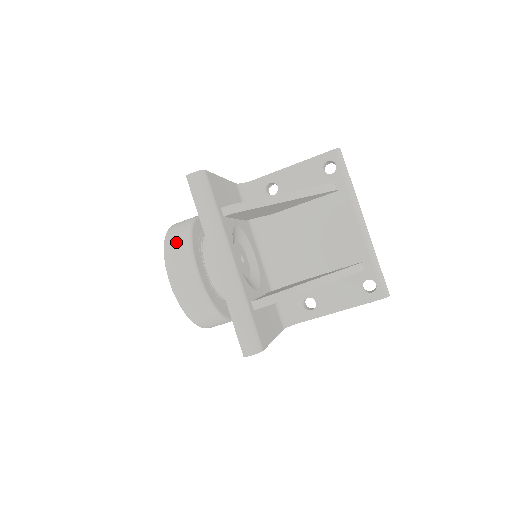
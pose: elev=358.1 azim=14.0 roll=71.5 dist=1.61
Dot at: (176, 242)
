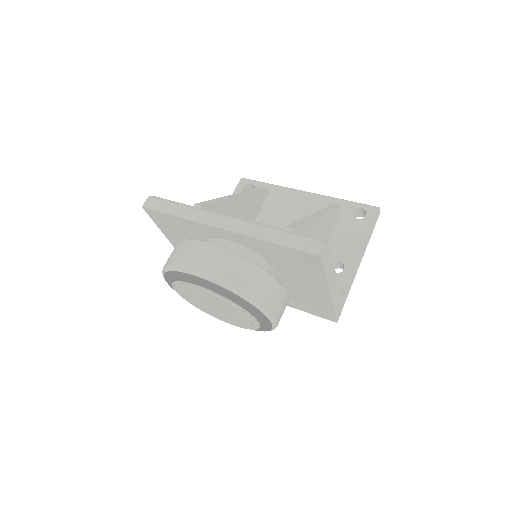
Dot at: (175, 253)
